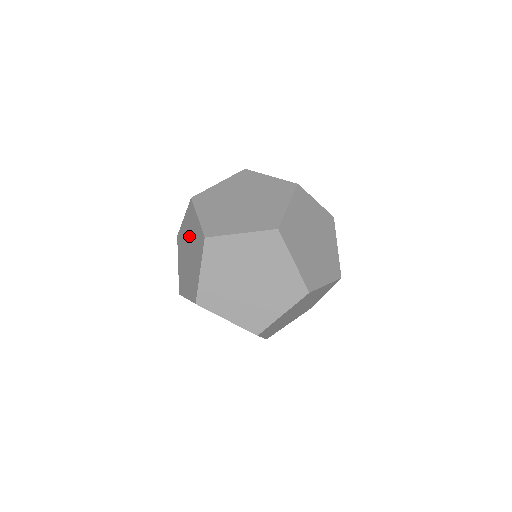
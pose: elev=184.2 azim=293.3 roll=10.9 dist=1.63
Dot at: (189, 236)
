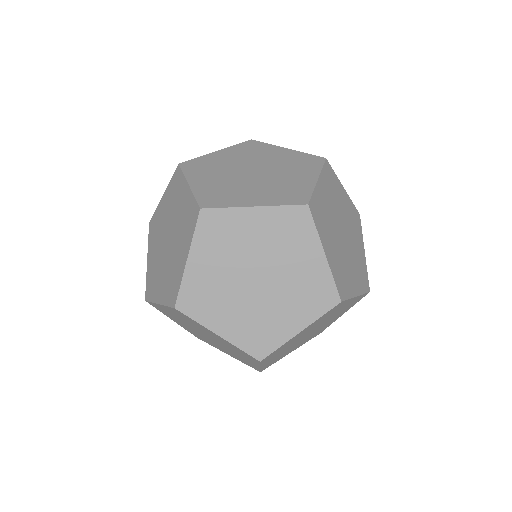
Dot at: occluded
